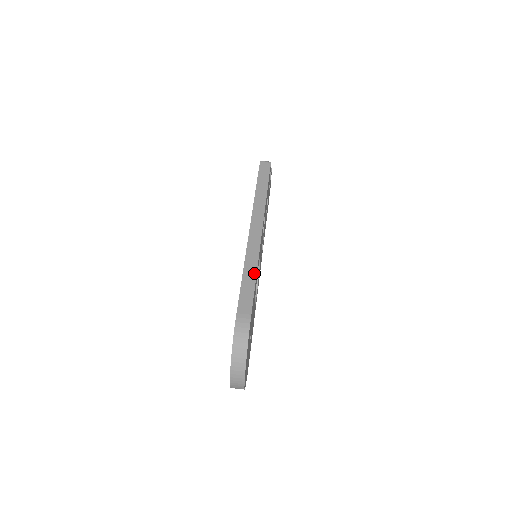
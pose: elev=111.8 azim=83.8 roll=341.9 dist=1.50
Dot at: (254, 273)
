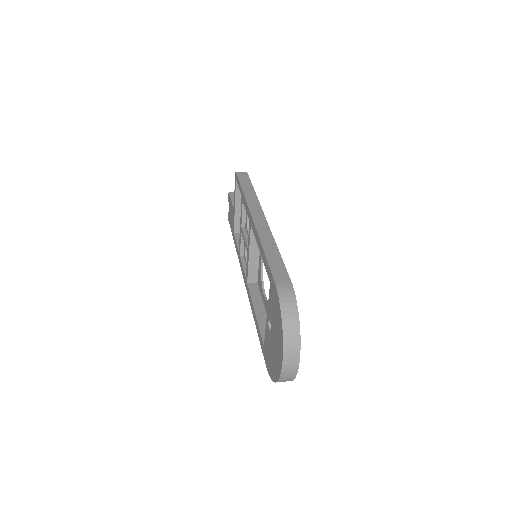
Dot at: (275, 248)
